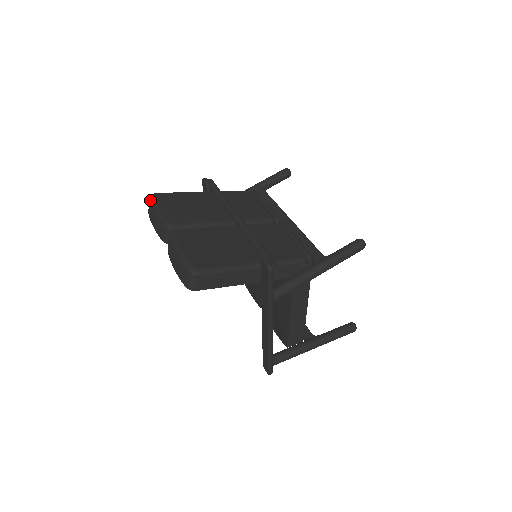
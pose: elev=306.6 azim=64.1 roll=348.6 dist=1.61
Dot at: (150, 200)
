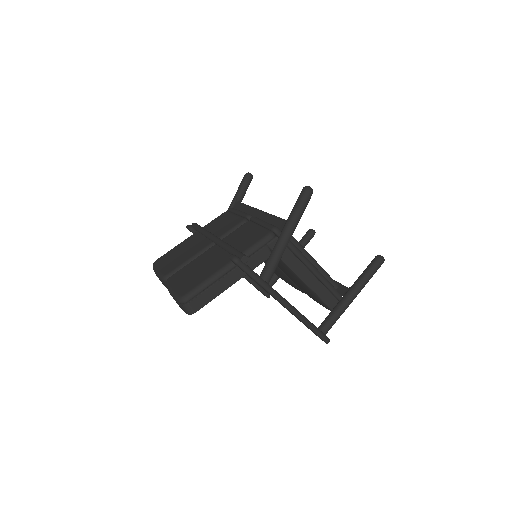
Dot at: occluded
